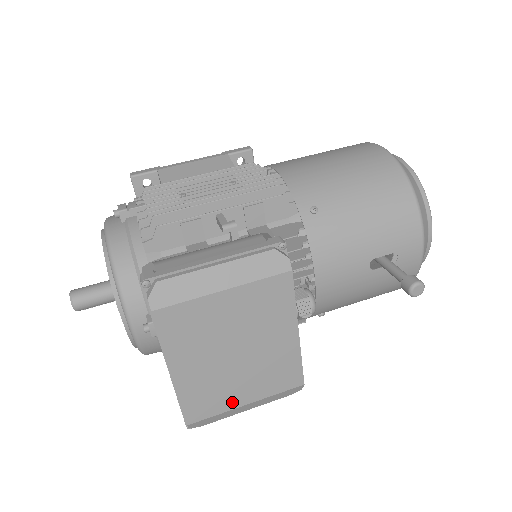
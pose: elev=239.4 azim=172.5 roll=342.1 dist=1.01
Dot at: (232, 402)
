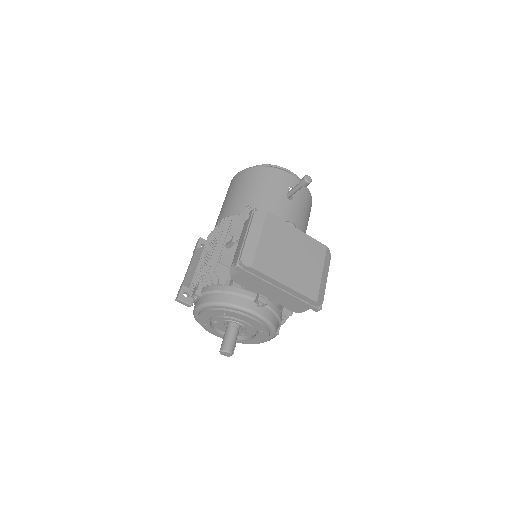
Dot at: (317, 278)
